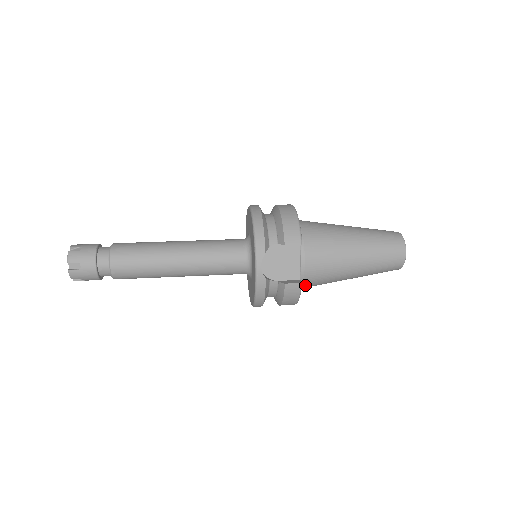
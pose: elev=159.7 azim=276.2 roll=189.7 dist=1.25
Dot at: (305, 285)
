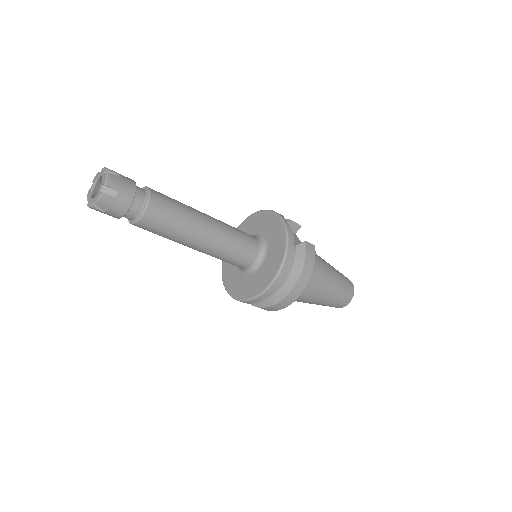
Dot at: occluded
